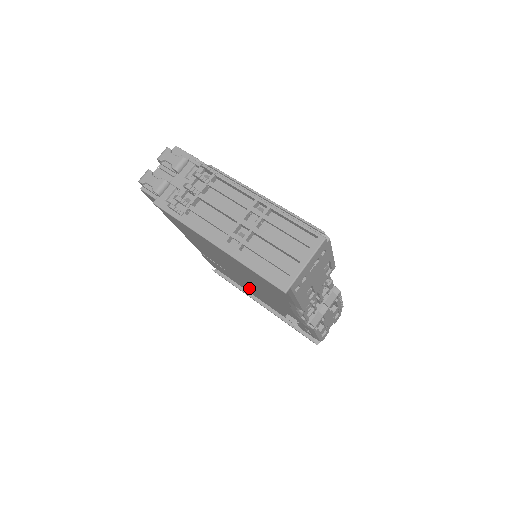
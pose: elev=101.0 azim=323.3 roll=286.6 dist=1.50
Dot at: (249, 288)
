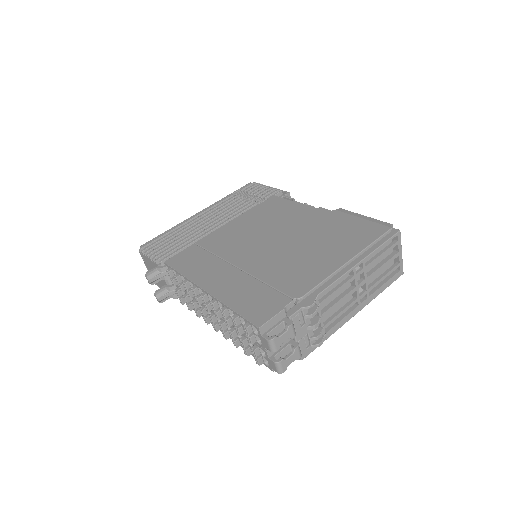
Dot at: occluded
